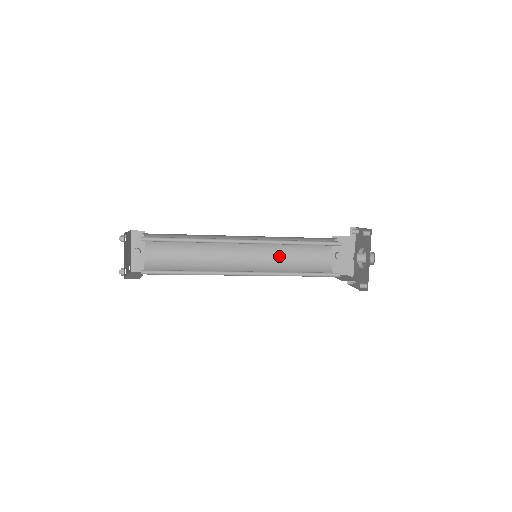
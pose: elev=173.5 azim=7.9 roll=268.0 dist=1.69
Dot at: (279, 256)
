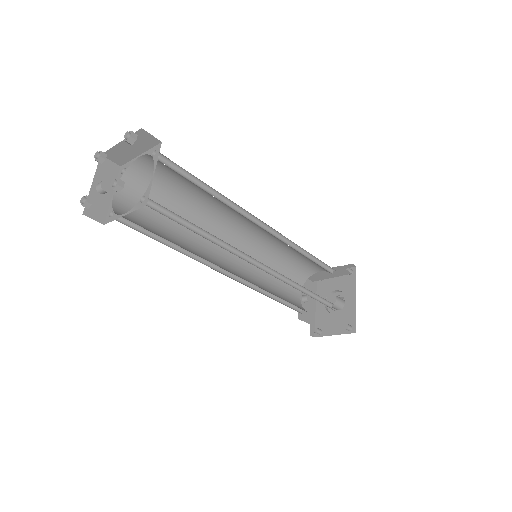
Dot at: (259, 276)
